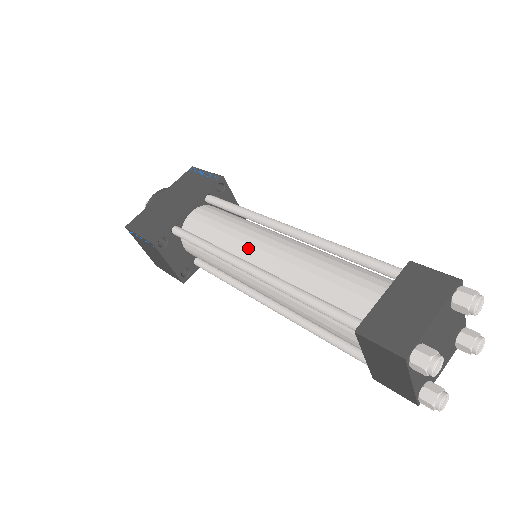
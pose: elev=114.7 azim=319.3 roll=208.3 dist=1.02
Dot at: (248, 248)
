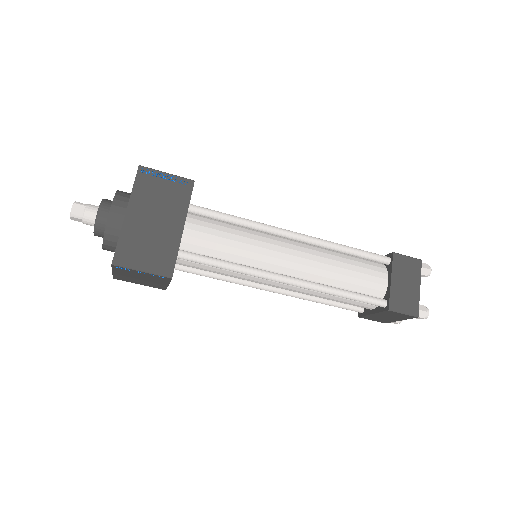
Dot at: (274, 261)
